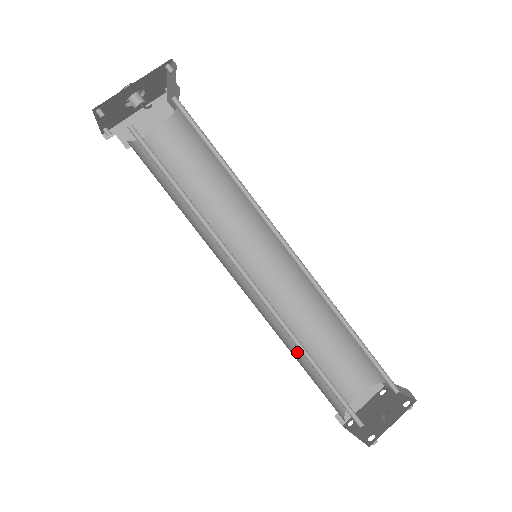
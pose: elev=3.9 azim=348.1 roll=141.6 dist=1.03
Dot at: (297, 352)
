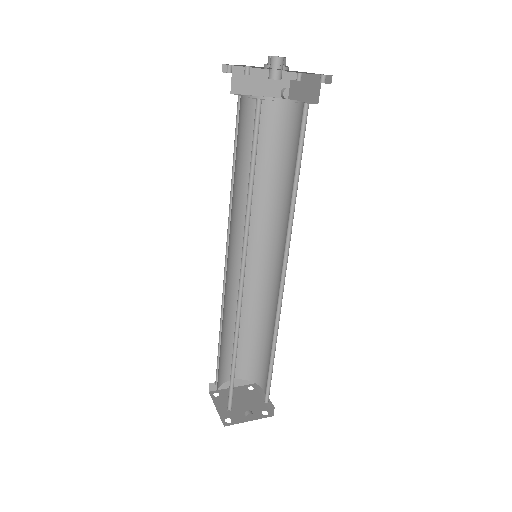
Dot at: (223, 332)
